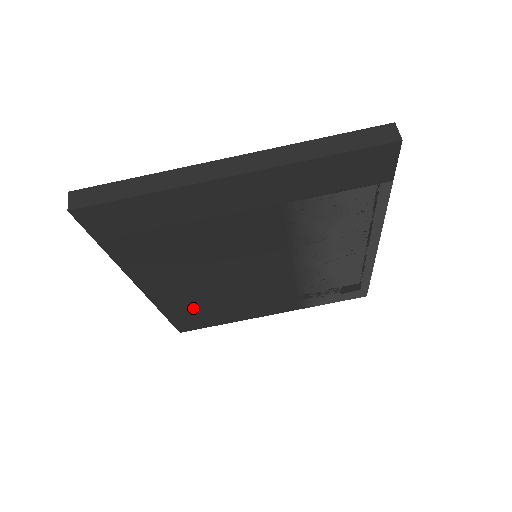
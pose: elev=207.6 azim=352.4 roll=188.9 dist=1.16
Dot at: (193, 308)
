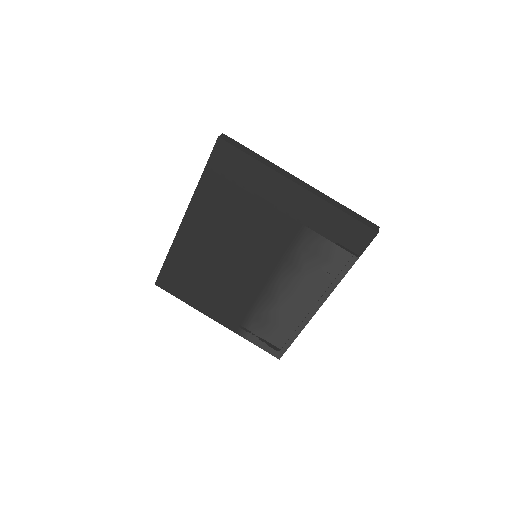
Dot at: (187, 266)
